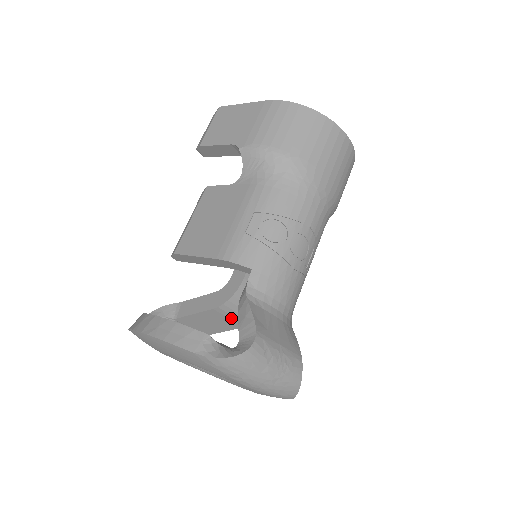
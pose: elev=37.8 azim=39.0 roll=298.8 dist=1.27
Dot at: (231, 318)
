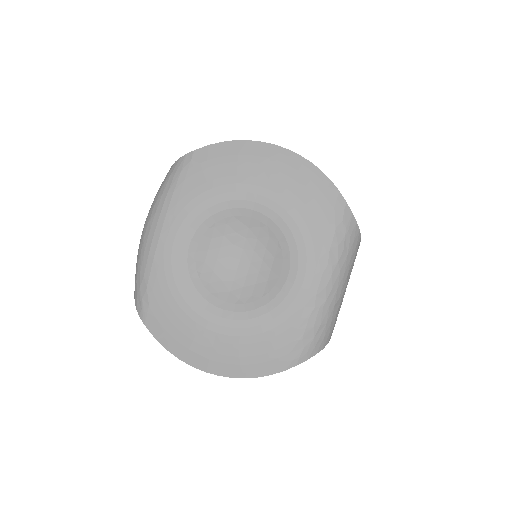
Dot at: occluded
